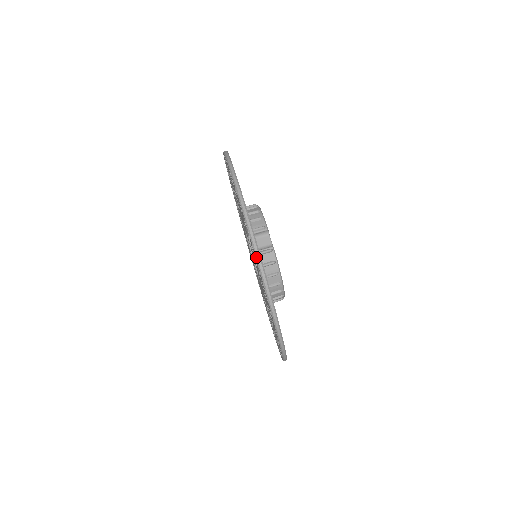
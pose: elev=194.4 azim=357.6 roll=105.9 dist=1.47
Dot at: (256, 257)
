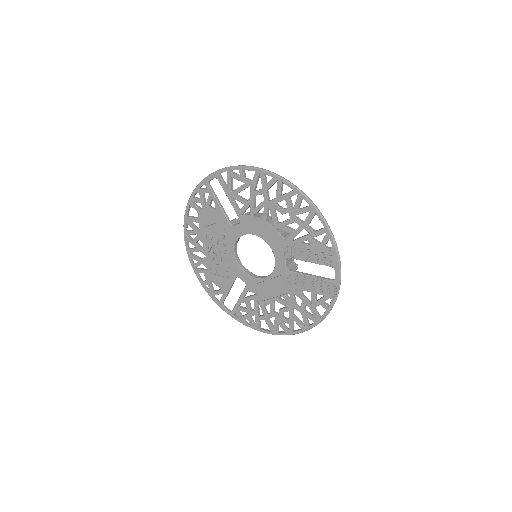
Dot at: (336, 298)
